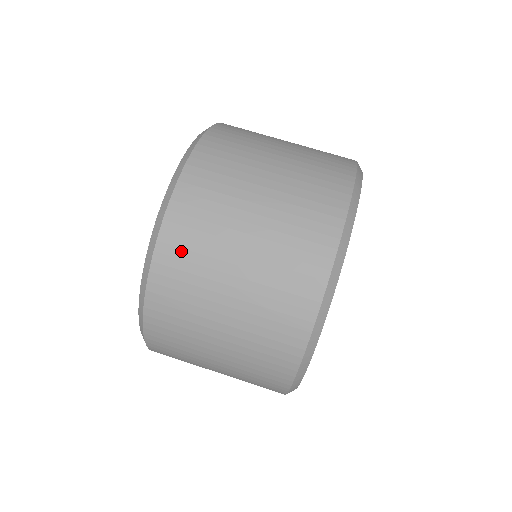
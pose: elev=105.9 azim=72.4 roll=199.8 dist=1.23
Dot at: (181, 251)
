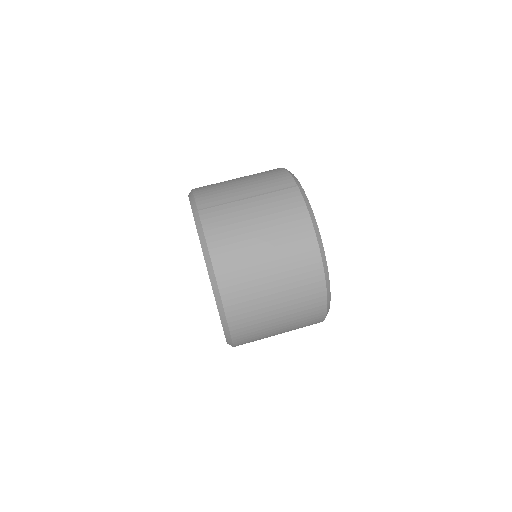
Dot at: (246, 332)
